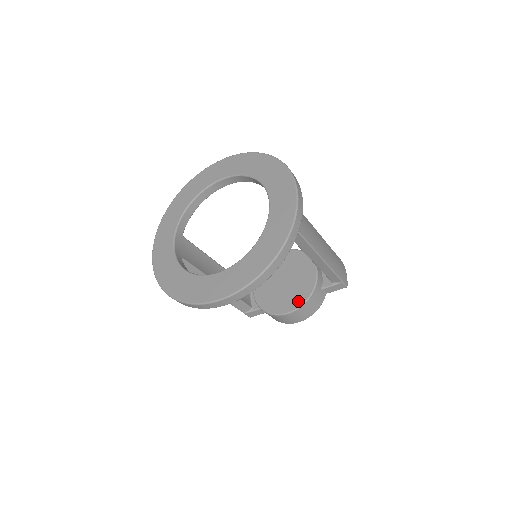
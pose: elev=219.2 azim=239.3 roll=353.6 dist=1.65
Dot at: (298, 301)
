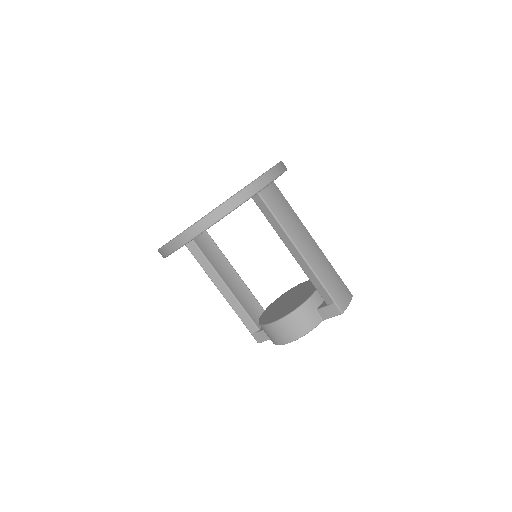
Dot at: (286, 313)
